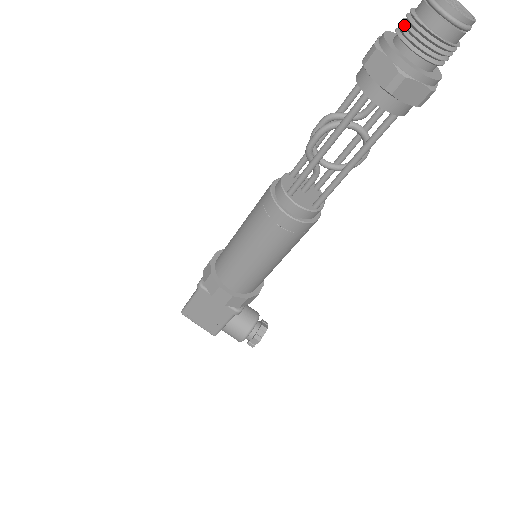
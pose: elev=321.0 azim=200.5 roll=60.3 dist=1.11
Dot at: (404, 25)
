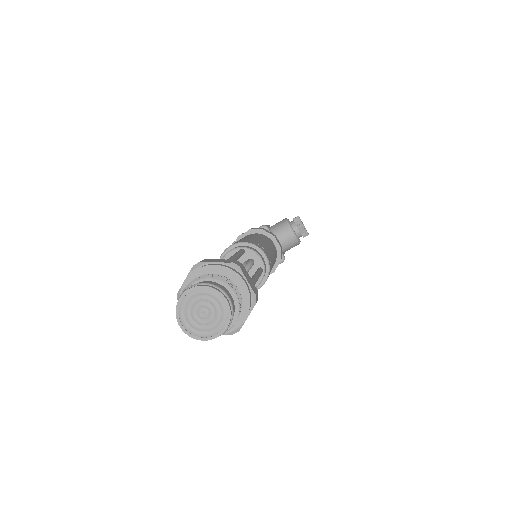
Dot at: occluded
